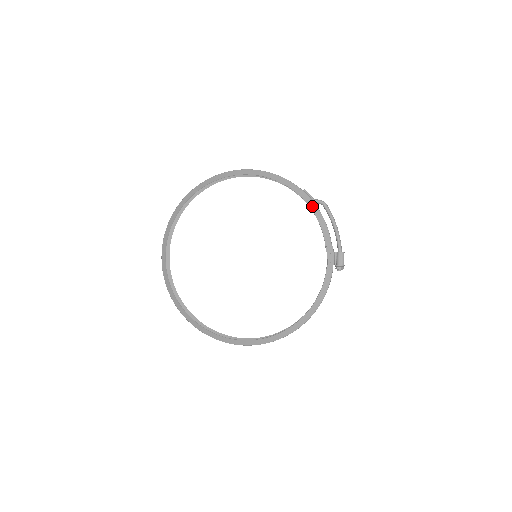
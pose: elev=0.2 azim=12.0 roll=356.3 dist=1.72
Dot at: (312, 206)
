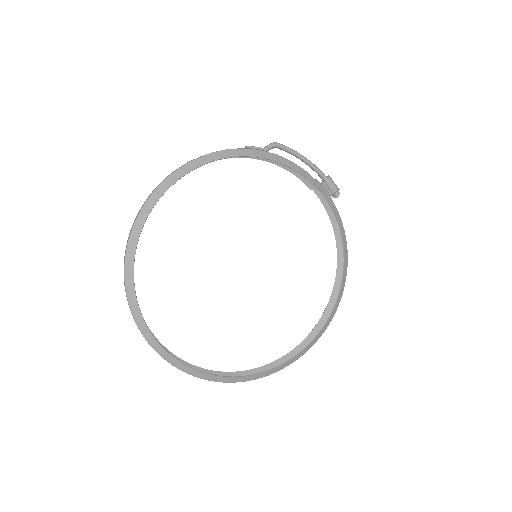
Dot at: (270, 157)
